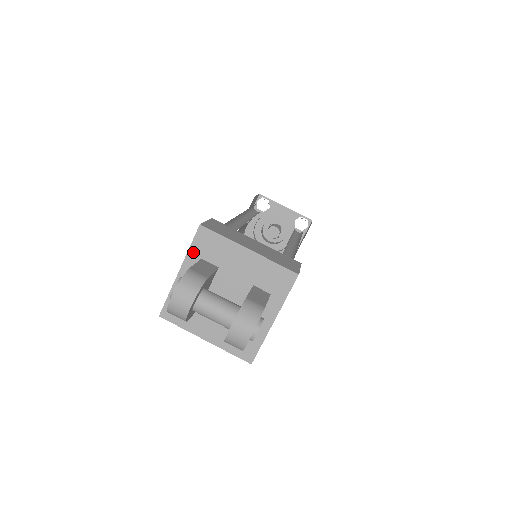
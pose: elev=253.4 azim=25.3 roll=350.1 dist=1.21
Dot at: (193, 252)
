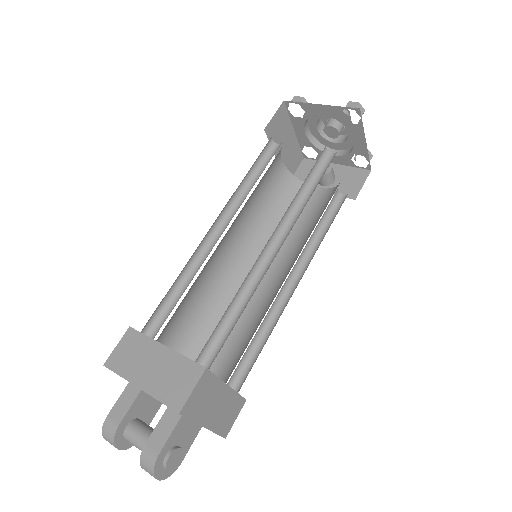
Dot at: occluded
